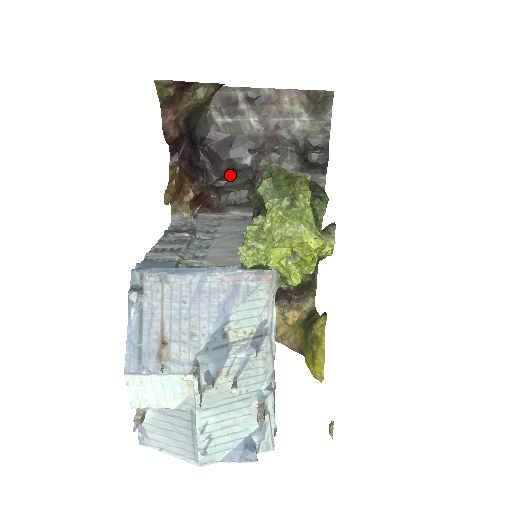
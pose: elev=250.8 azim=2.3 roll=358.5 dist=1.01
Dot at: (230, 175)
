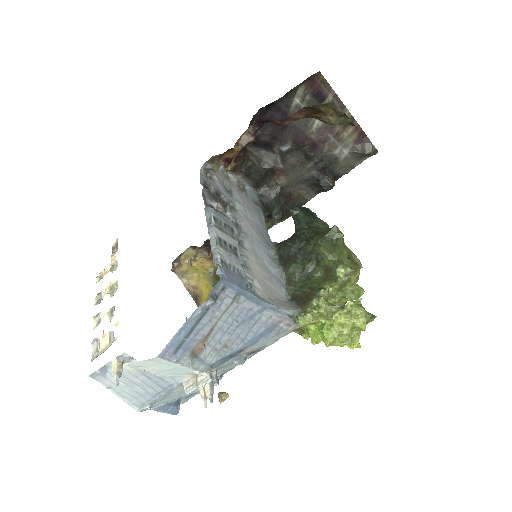
Dot at: (262, 145)
